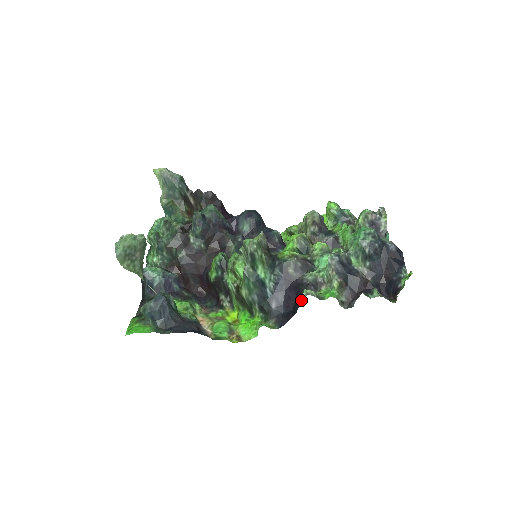
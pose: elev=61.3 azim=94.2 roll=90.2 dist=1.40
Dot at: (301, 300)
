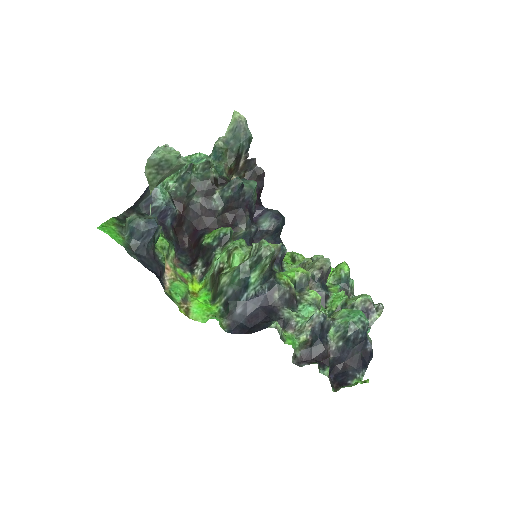
Dot at: (266, 327)
